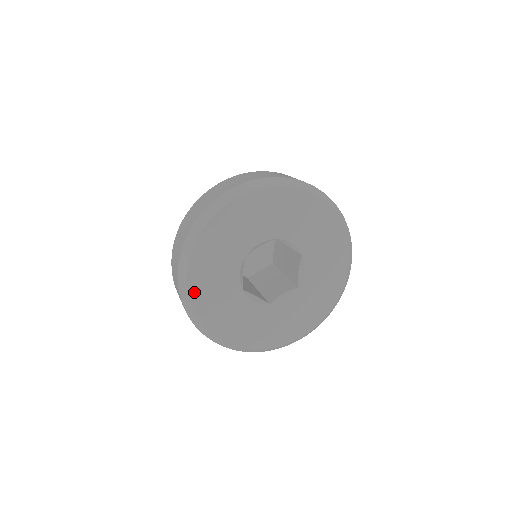
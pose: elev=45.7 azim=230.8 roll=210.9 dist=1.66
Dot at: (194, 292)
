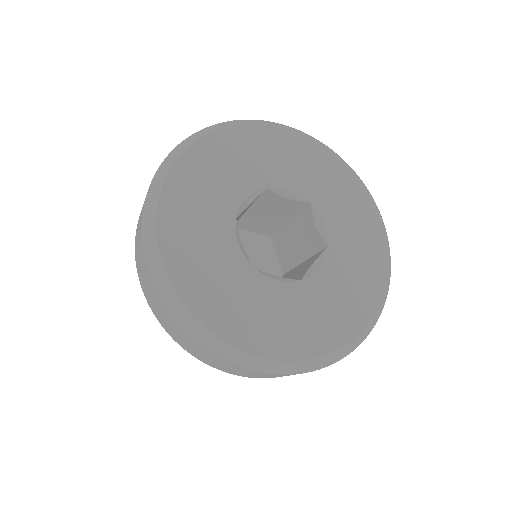
Dot at: (182, 285)
